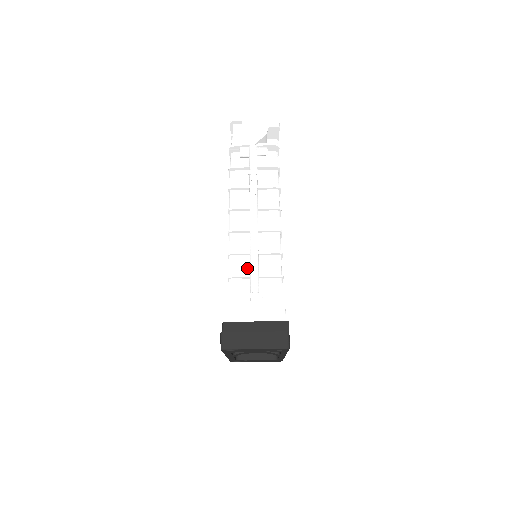
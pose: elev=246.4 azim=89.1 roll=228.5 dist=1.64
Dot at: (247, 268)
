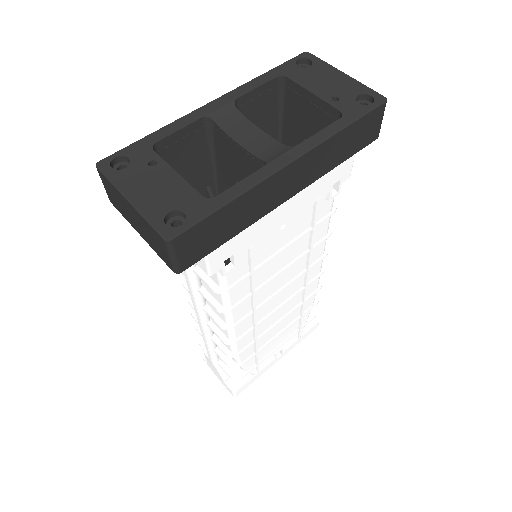
Dot at: occluded
